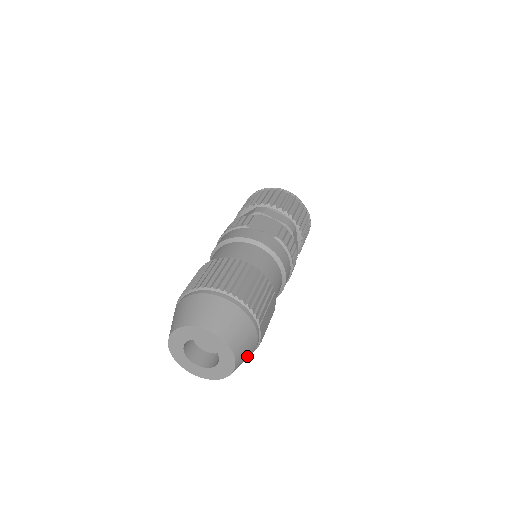
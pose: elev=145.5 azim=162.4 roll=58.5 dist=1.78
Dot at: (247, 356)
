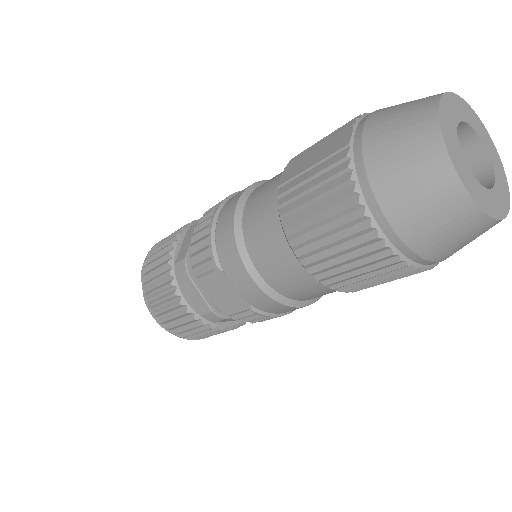
Dot at: occluded
